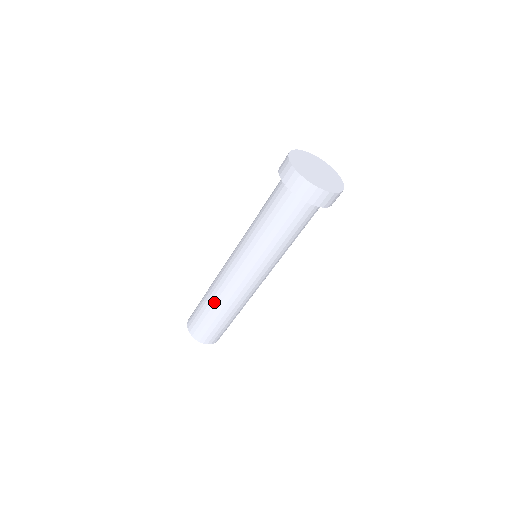
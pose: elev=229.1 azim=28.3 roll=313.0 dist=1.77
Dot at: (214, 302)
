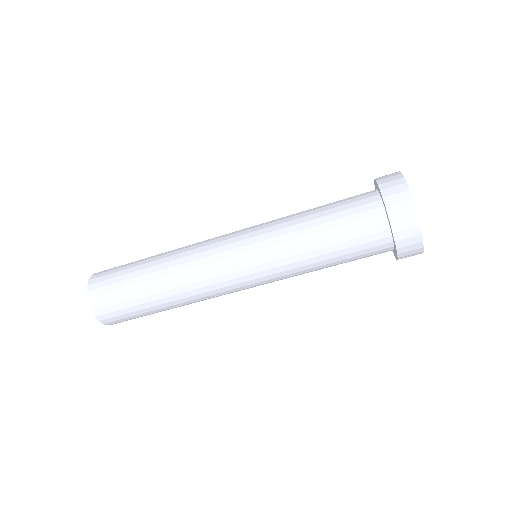
Dot at: (162, 257)
